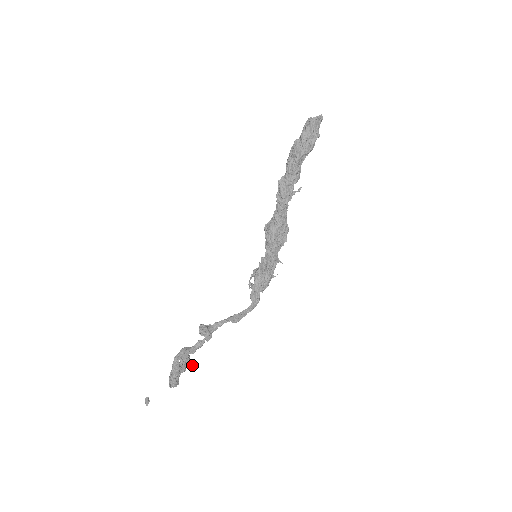
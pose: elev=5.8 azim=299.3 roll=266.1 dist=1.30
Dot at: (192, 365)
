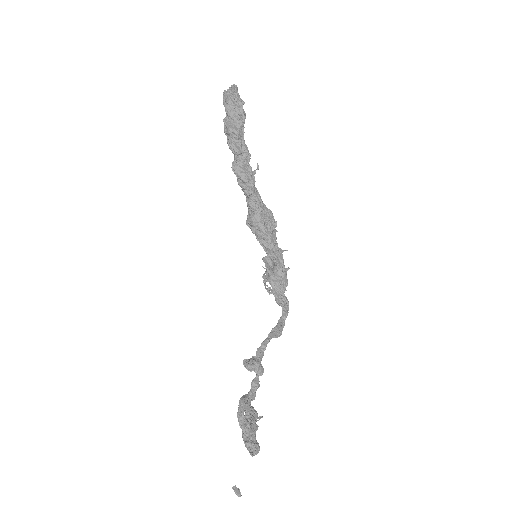
Dot at: (261, 417)
